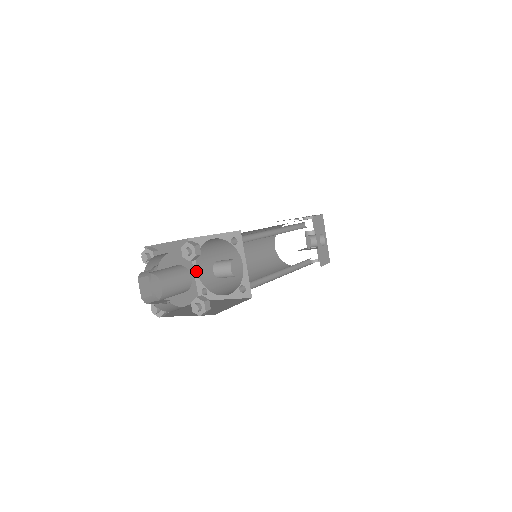
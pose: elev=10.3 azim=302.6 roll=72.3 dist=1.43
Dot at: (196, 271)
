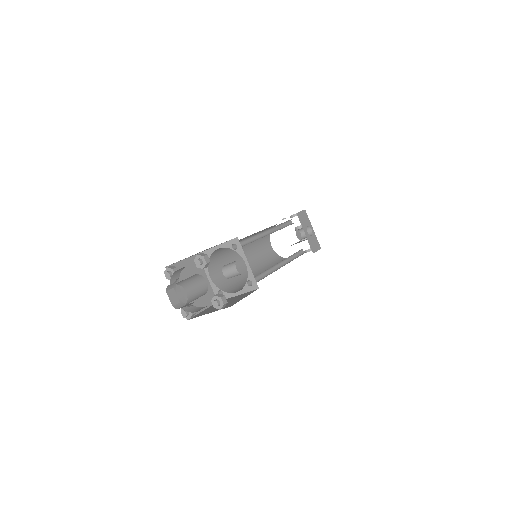
Dot at: (210, 278)
